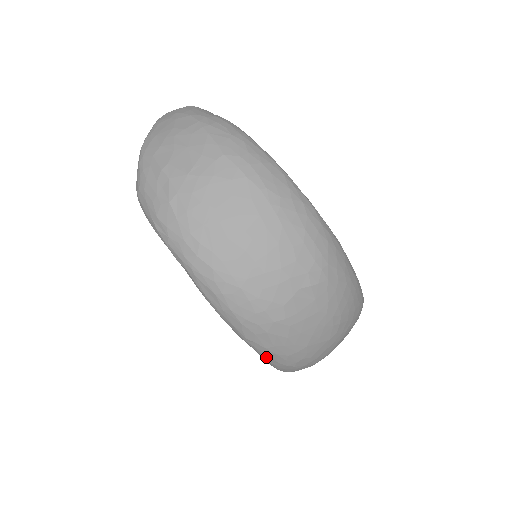
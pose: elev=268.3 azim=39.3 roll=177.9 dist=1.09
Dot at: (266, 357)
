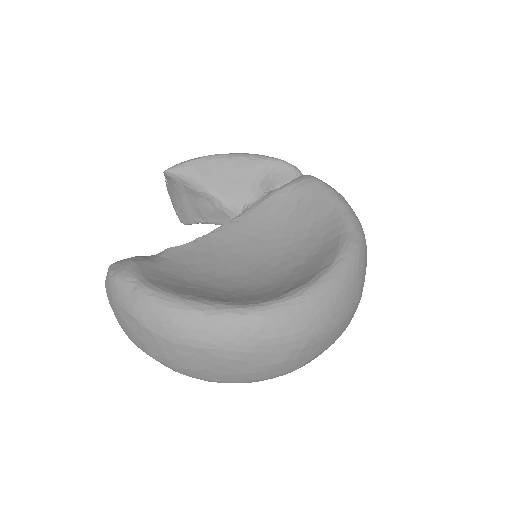
Dot at: occluded
